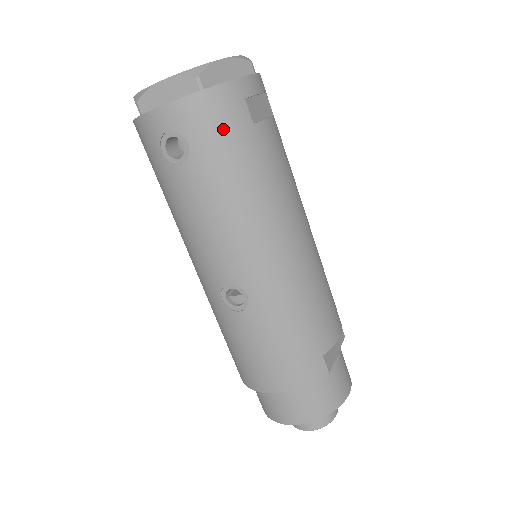
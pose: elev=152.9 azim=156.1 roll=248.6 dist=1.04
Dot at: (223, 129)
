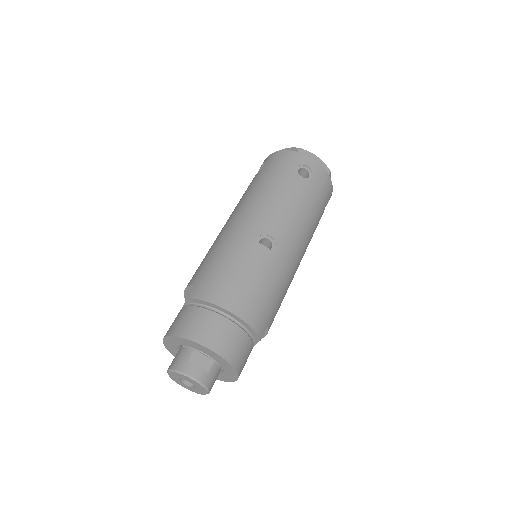
Dot at: (323, 192)
